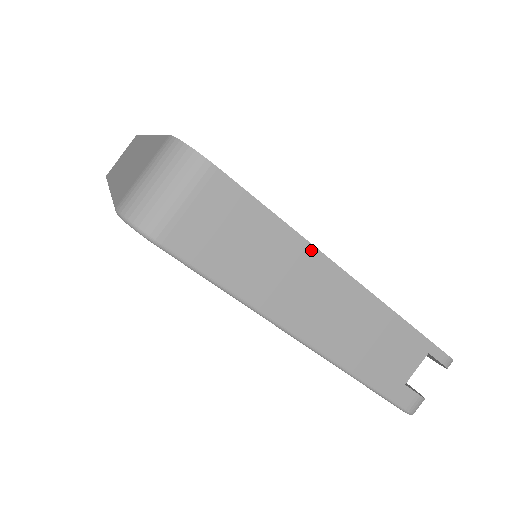
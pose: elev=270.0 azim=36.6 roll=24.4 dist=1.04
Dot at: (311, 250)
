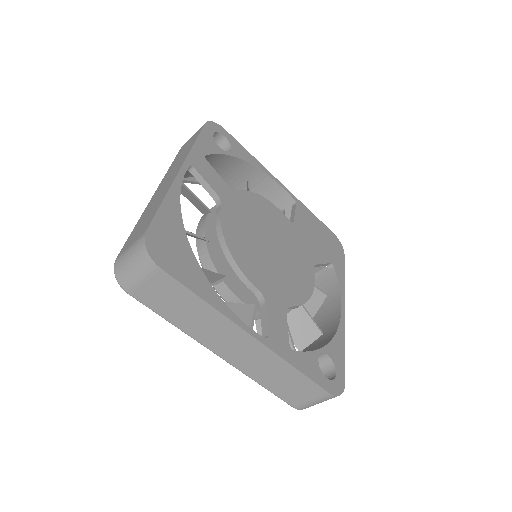
Dot at: (343, 331)
